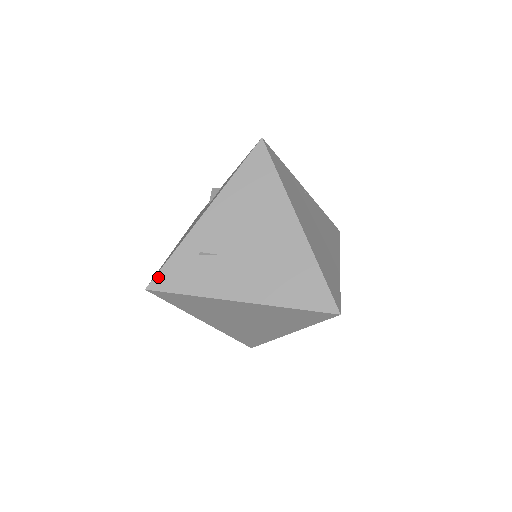
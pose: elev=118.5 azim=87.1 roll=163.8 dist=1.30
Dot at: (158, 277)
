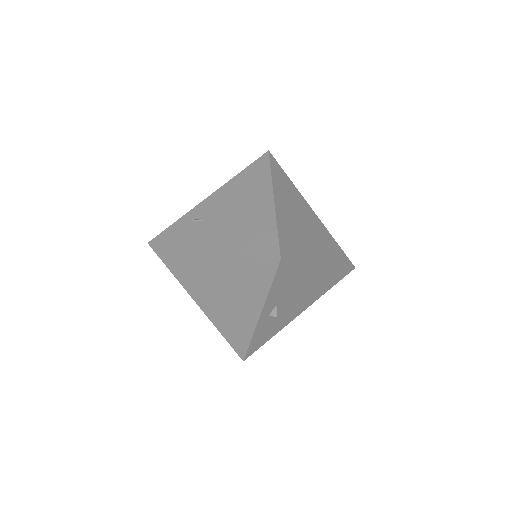
Dot at: (160, 235)
